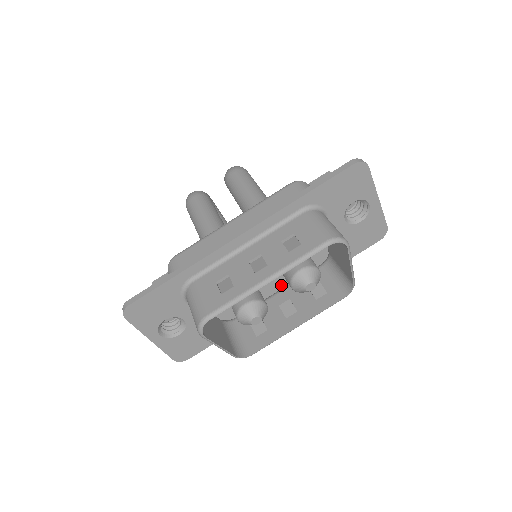
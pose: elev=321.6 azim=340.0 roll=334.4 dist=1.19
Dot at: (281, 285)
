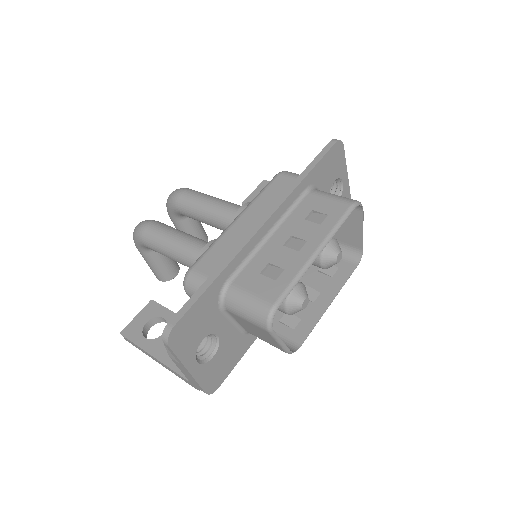
Dot at: occluded
